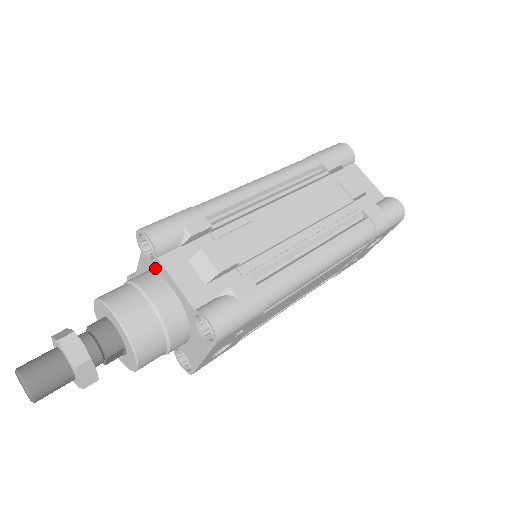
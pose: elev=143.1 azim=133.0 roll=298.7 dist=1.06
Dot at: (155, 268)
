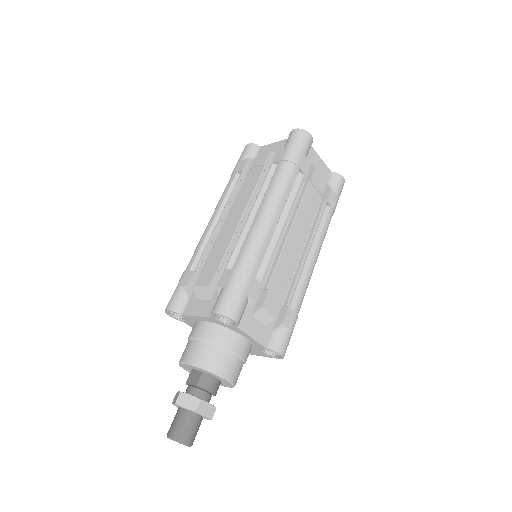
Dot at: (227, 327)
